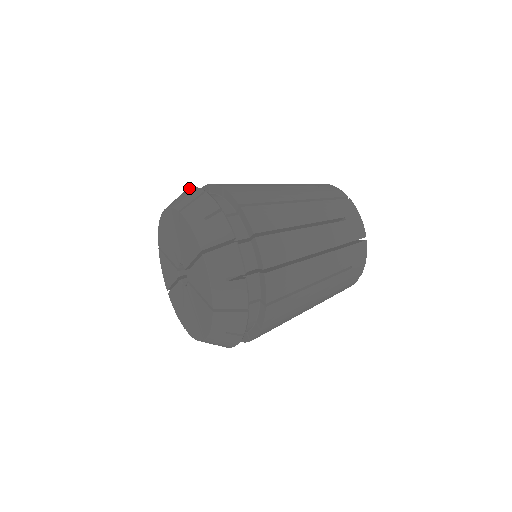
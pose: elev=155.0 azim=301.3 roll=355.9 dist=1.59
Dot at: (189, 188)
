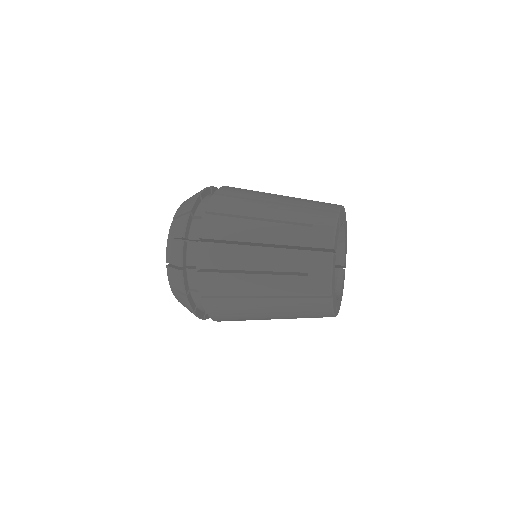
Dot at: occluded
